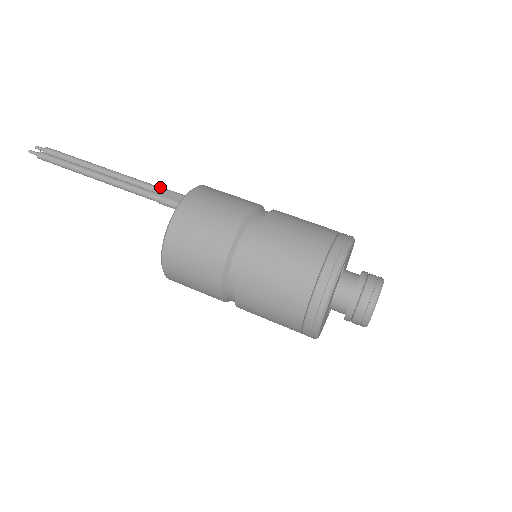
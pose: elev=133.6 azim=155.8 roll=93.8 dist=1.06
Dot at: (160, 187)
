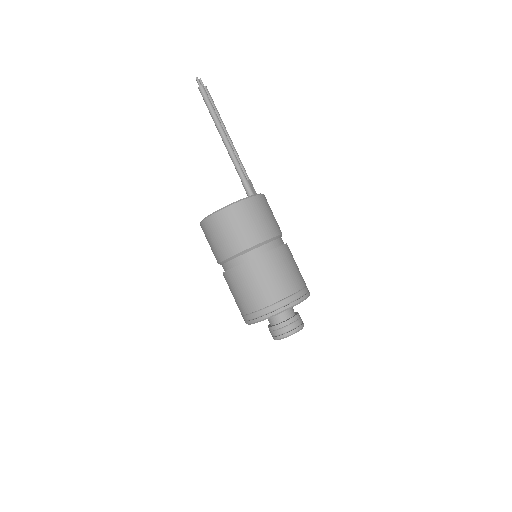
Dot at: occluded
